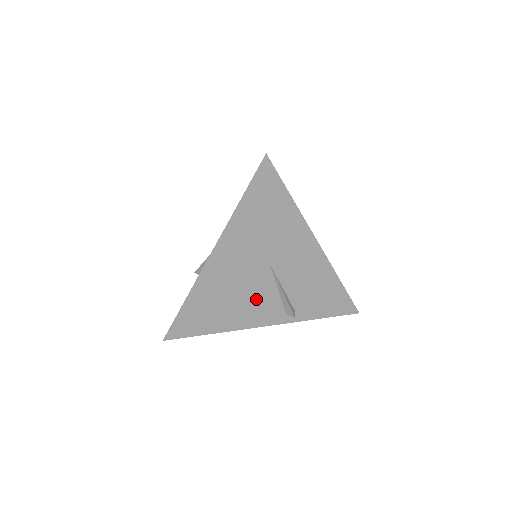
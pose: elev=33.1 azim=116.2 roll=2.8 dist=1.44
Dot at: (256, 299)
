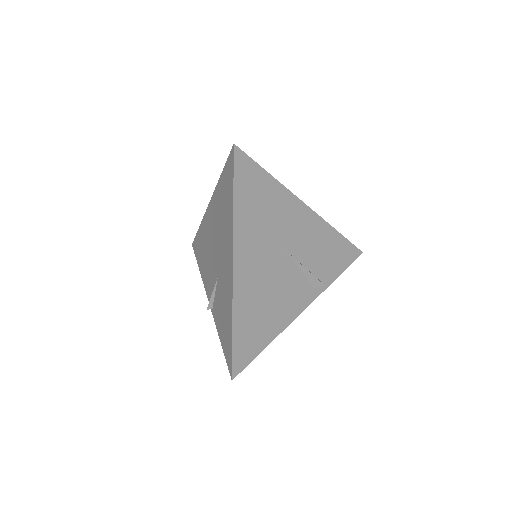
Dot at: (286, 288)
